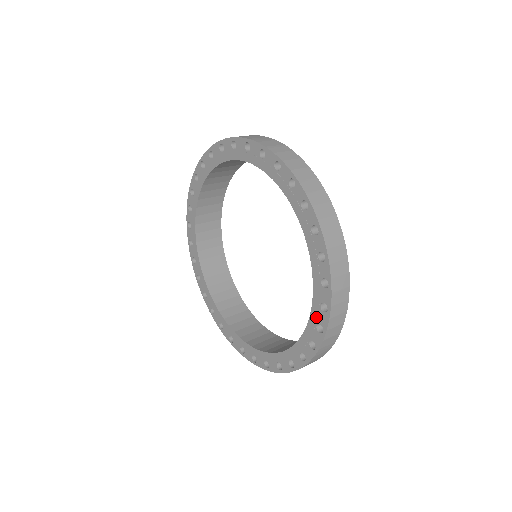
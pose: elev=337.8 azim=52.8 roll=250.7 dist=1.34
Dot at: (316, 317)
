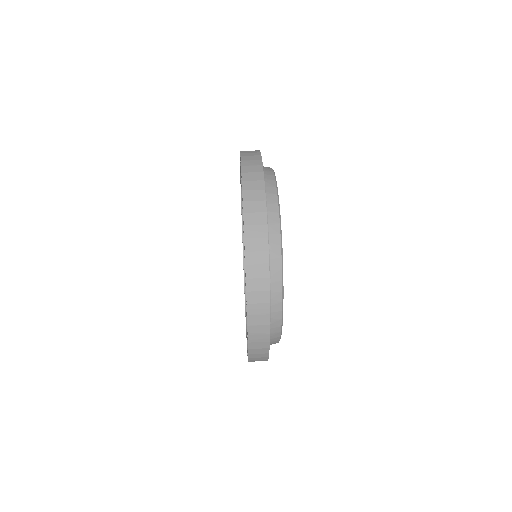
Dot at: occluded
